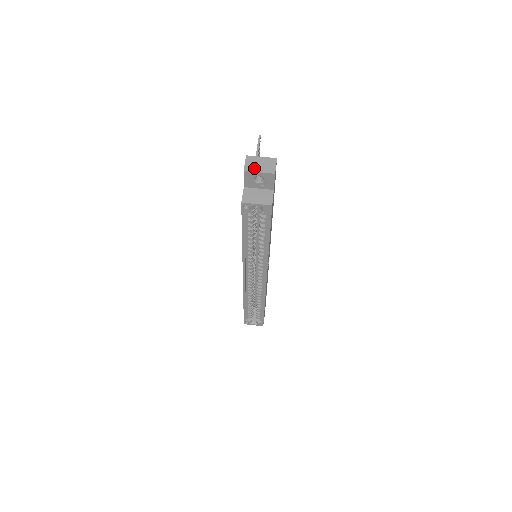
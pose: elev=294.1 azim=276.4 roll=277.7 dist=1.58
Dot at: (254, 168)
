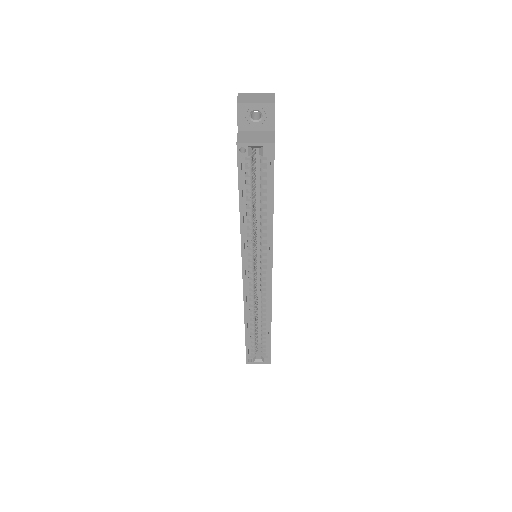
Dot at: (249, 101)
